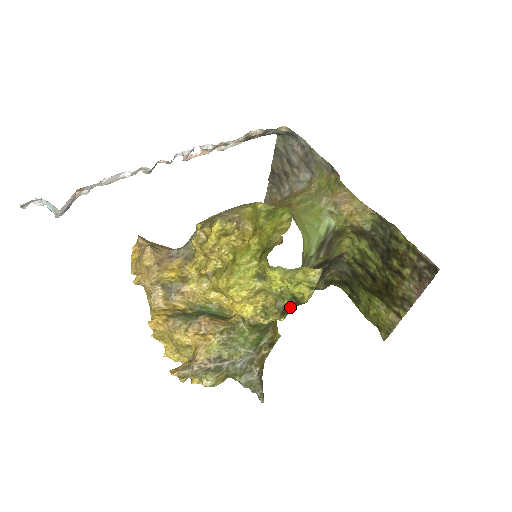
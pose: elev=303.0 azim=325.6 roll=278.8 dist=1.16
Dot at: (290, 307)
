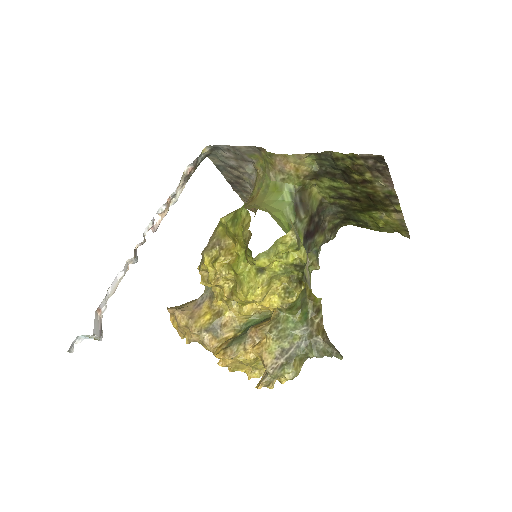
Dot at: (301, 274)
